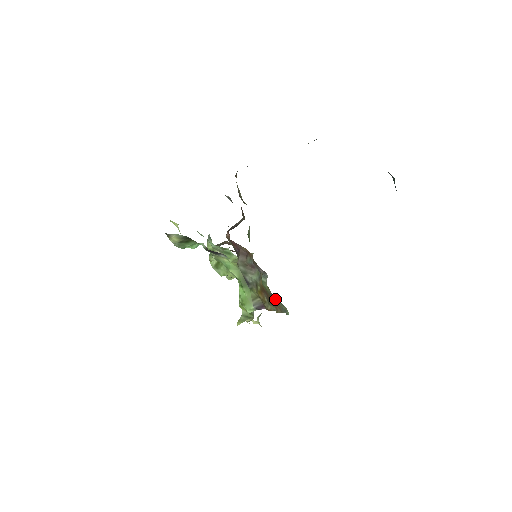
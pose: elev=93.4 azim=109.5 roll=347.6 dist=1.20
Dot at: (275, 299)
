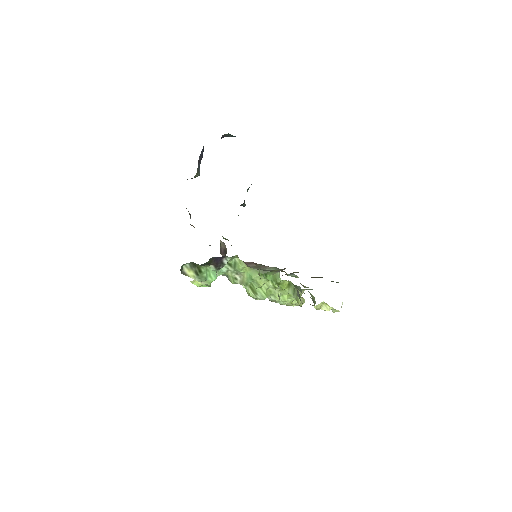
Dot at: occluded
